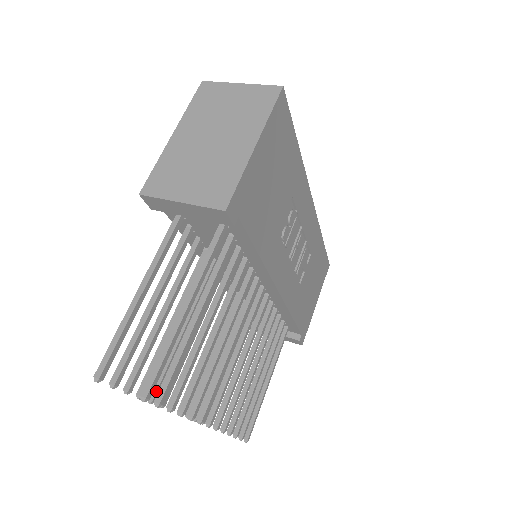
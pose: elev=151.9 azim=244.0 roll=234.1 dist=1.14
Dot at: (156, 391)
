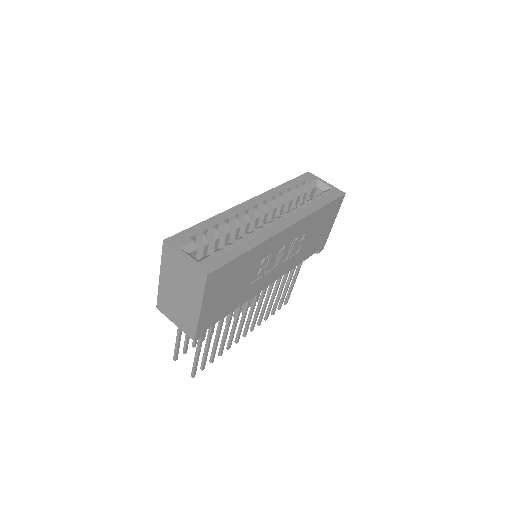
Dot at: occluded
